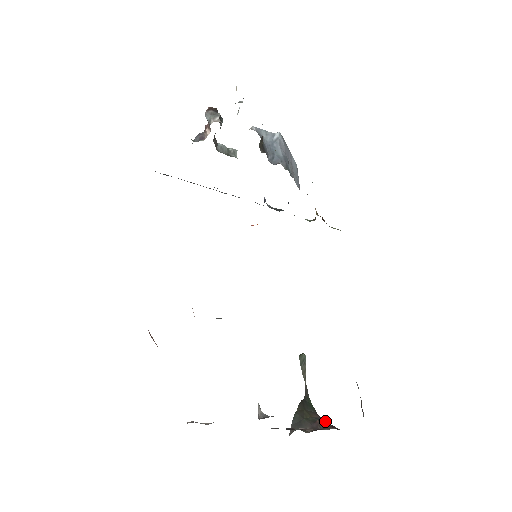
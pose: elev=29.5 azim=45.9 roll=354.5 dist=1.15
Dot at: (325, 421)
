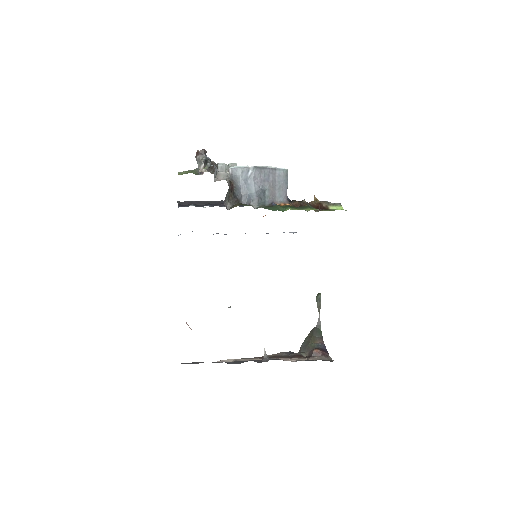
Dot at: (319, 350)
